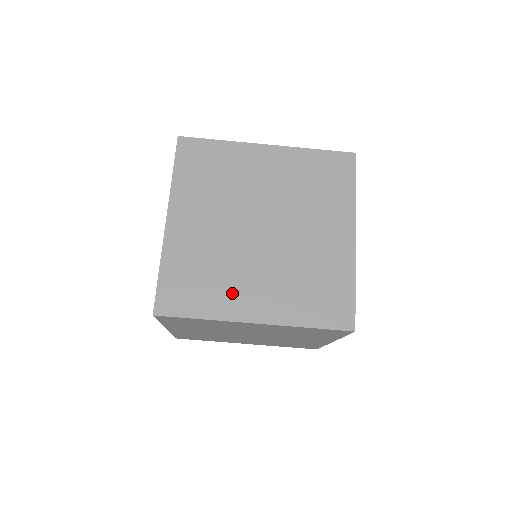
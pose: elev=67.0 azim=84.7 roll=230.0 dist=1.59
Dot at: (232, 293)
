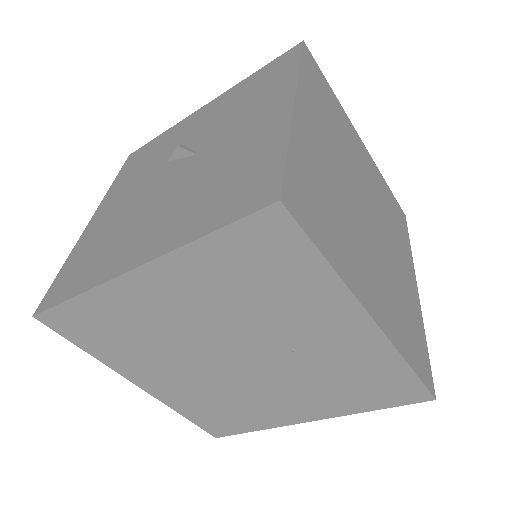
Dot at: (140, 363)
